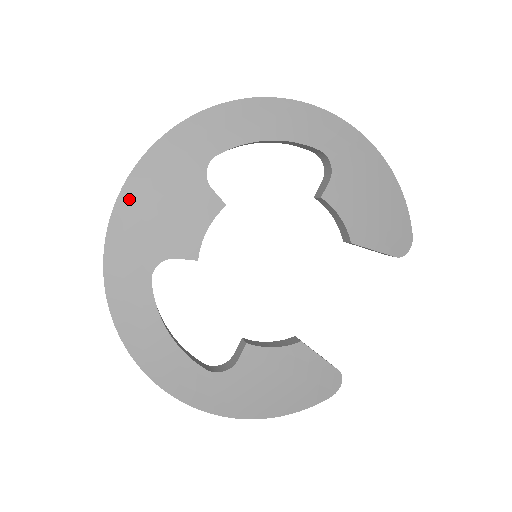
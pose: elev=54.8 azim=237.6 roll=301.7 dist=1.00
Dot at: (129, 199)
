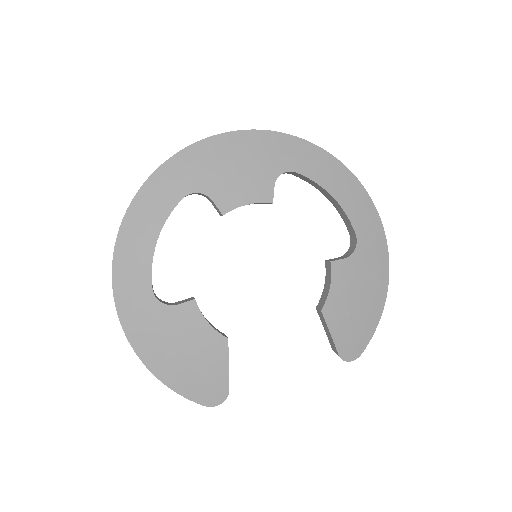
Dot at: (223, 142)
